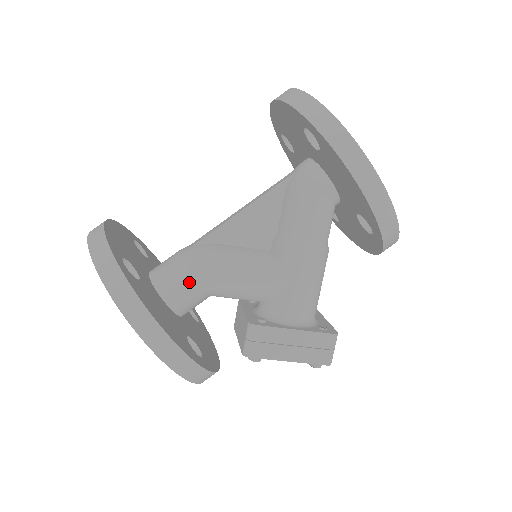
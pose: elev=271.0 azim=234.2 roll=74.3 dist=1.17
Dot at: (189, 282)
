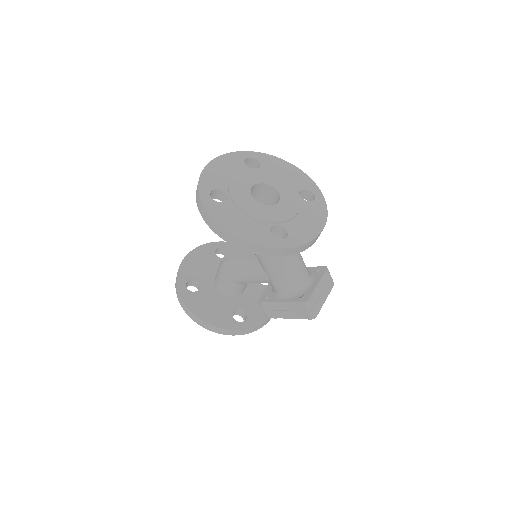
Dot at: (225, 282)
